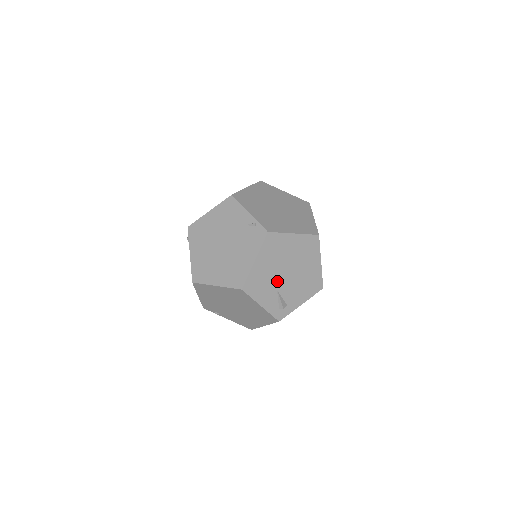
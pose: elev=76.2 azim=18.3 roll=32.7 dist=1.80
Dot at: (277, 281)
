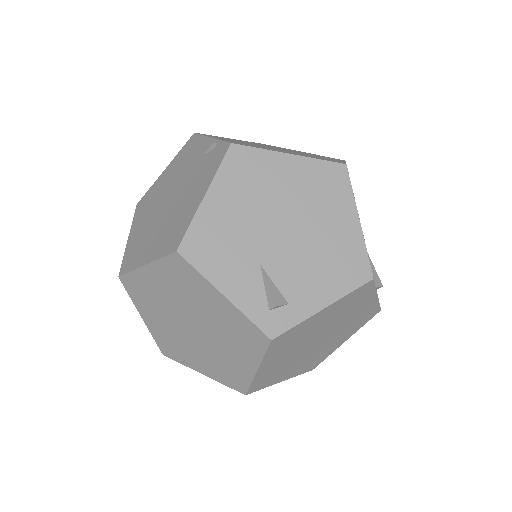
Dot at: (259, 246)
